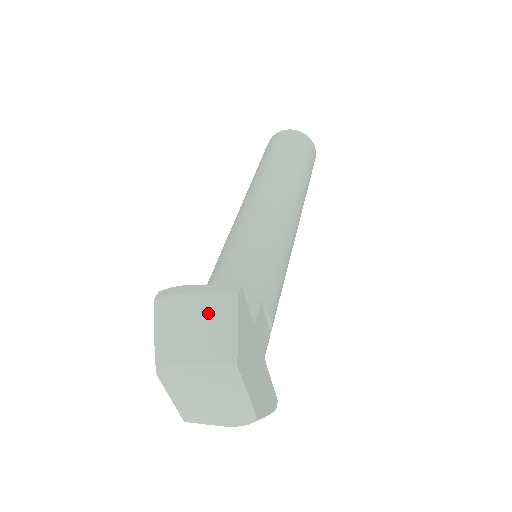
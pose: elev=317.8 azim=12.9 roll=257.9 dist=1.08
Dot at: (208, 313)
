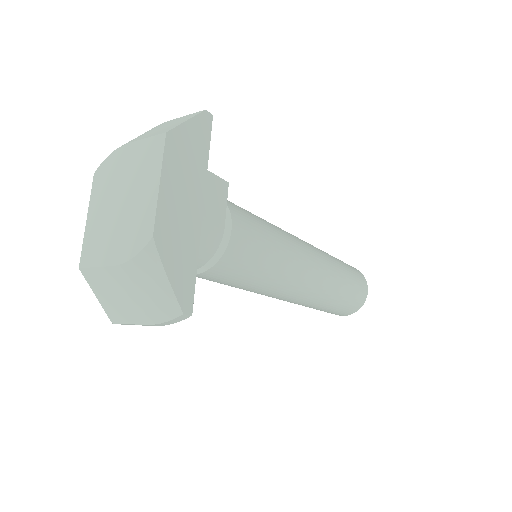
Dot at: (172, 122)
